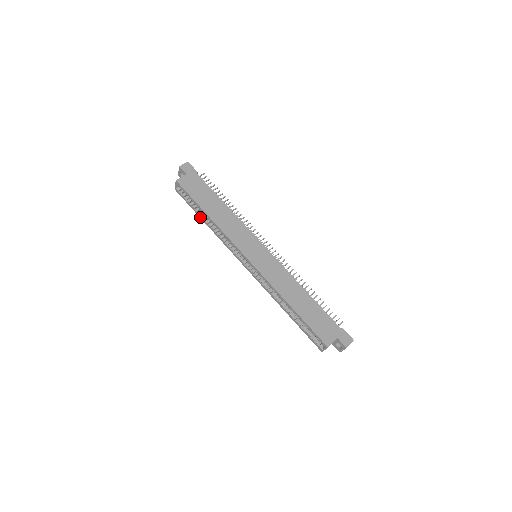
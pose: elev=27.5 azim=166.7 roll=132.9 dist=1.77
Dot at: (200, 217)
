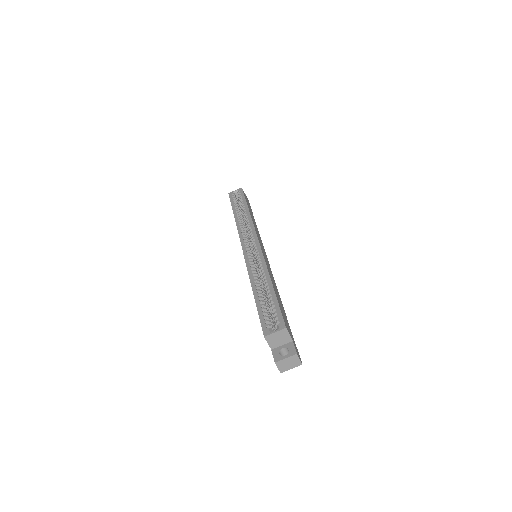
Dot at: (234, 211)
